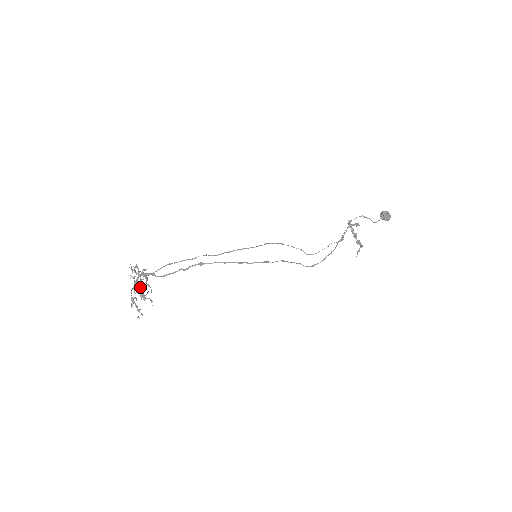
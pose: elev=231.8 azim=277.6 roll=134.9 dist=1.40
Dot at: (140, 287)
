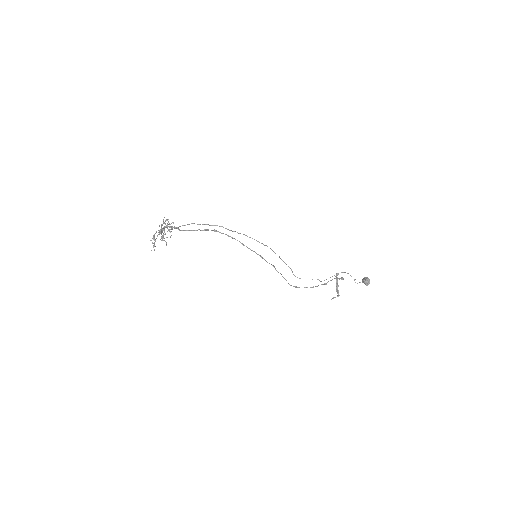
Dot at: (164, 231)
